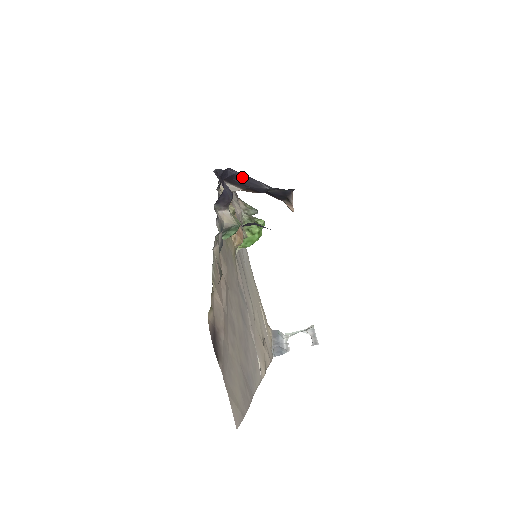
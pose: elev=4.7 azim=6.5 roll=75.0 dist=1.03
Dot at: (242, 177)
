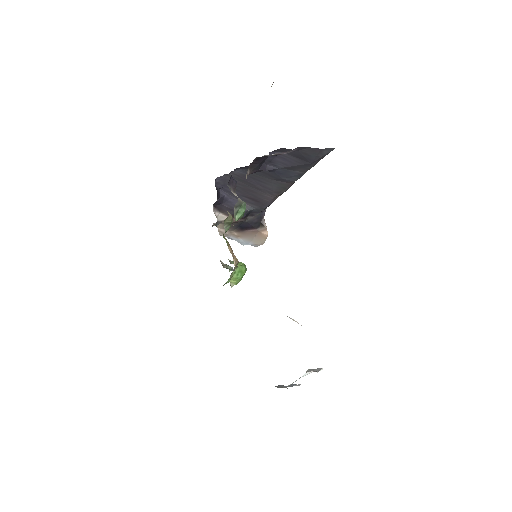
Dot at: (229, 201)
